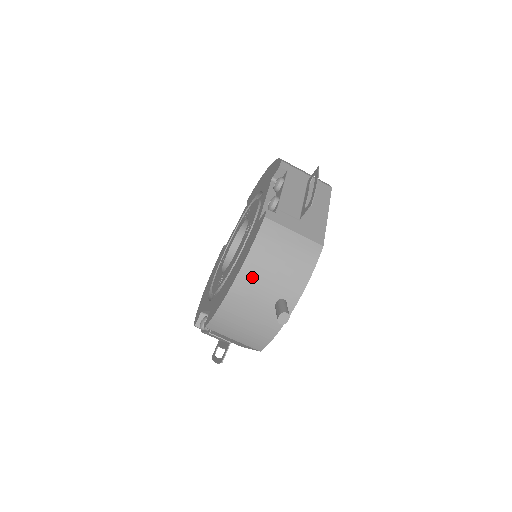
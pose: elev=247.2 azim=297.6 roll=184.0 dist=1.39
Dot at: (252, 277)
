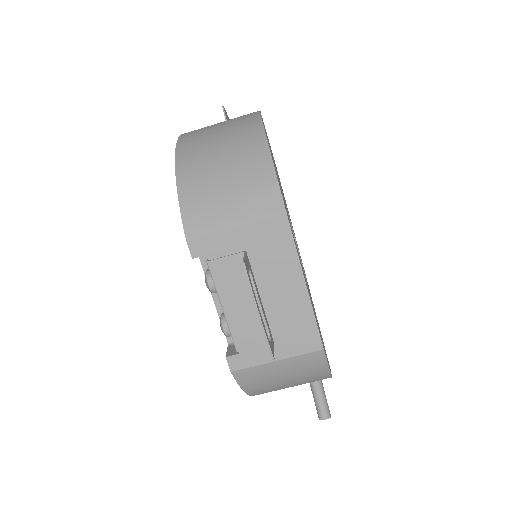
Dot at: (267, 392)
